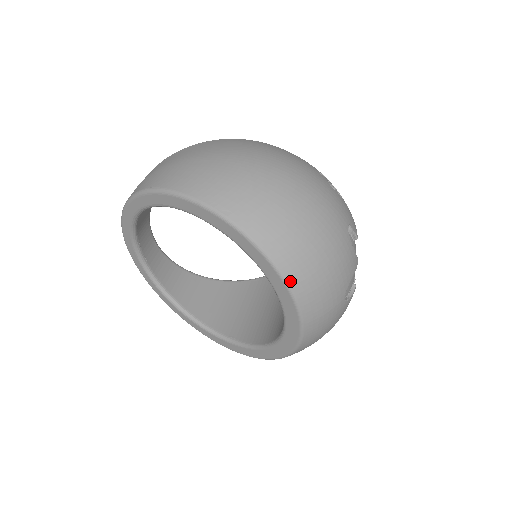
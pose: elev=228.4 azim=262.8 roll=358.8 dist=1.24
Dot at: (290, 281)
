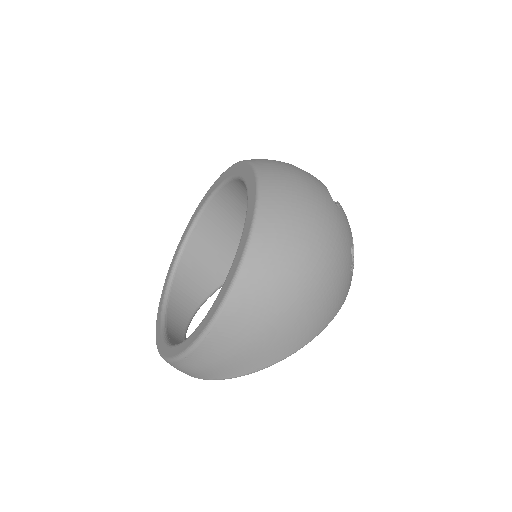
Dot at: occluded
